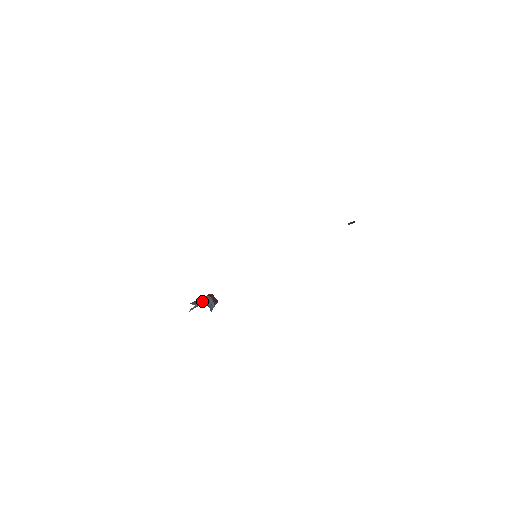
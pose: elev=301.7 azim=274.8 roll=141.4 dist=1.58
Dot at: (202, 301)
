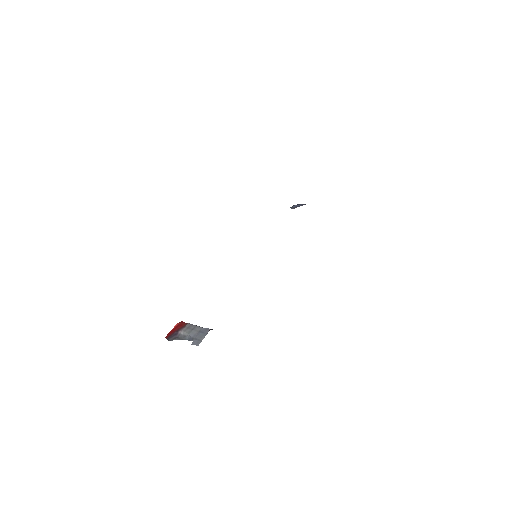
Dot at: (197, 329)
